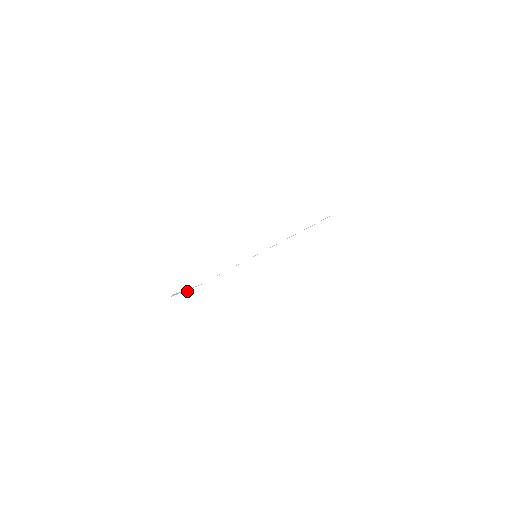
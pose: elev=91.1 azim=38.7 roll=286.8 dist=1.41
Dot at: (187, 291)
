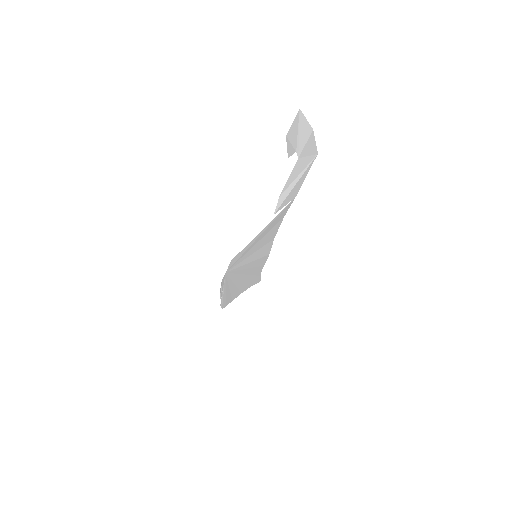
Dot at: (234, 255)
